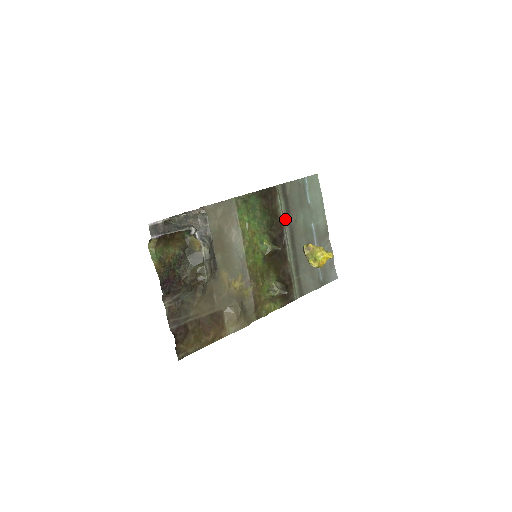
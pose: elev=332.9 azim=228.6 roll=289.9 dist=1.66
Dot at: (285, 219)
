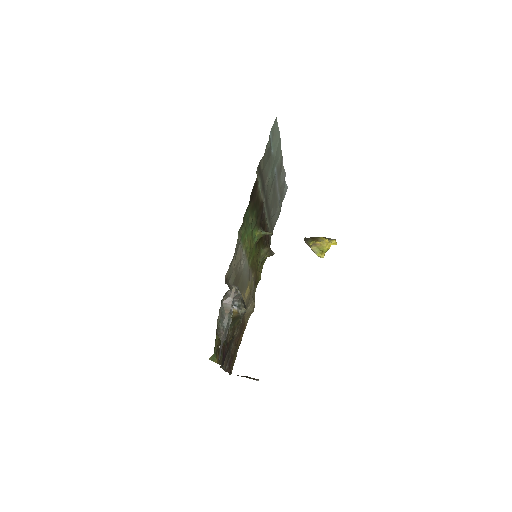
Dot at: (262, 193)
